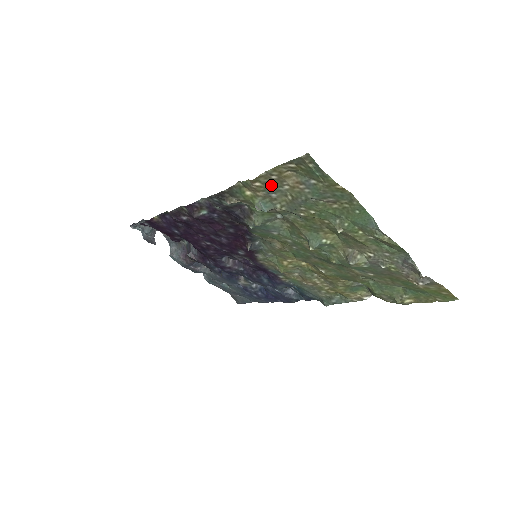
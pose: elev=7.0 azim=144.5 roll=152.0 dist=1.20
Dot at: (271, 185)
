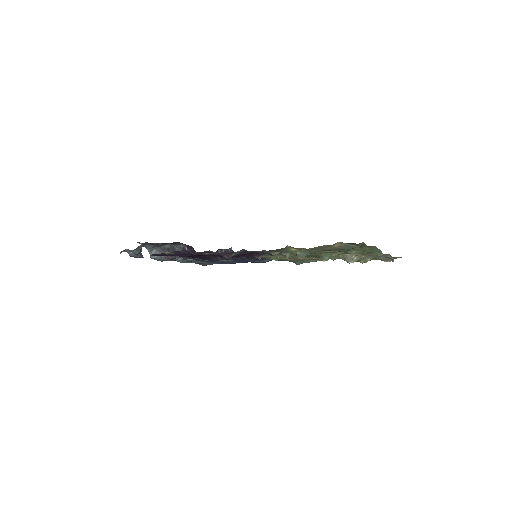
Dot at: (318, 248)
